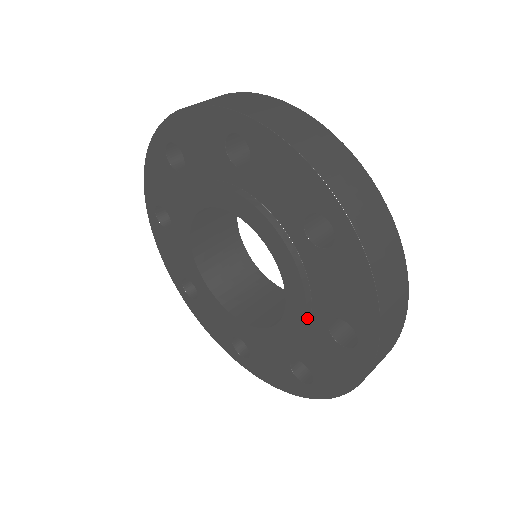
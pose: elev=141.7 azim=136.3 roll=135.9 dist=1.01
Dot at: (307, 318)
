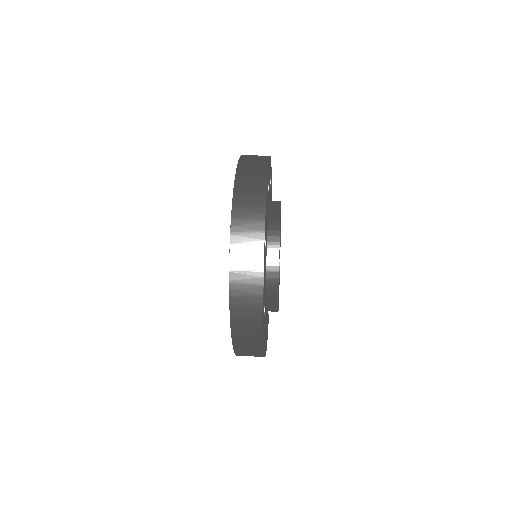
Dot at: occluded
